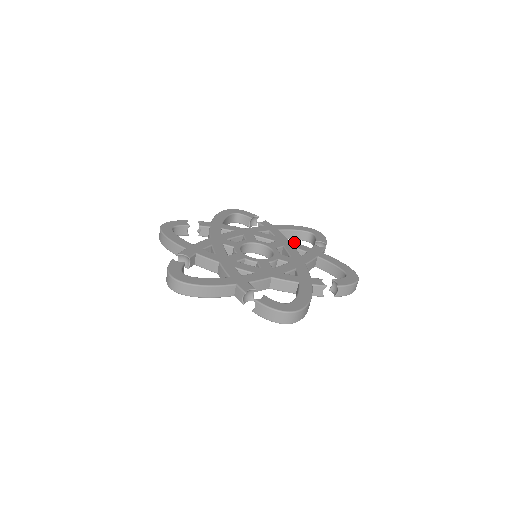
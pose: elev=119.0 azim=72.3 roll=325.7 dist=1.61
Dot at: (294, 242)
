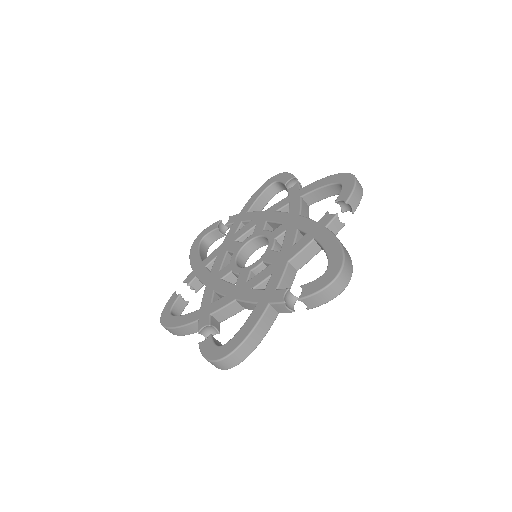
Dot at: (270, 207)
